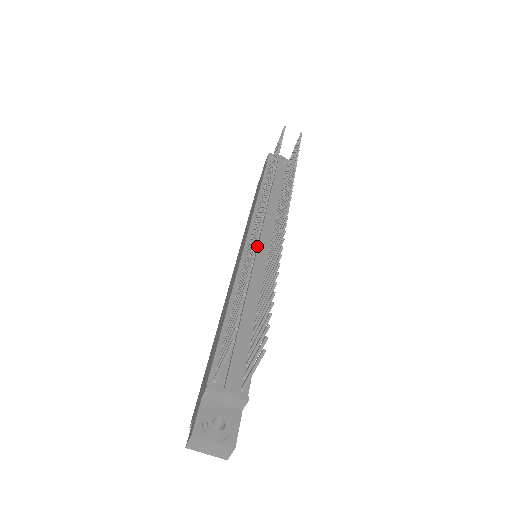
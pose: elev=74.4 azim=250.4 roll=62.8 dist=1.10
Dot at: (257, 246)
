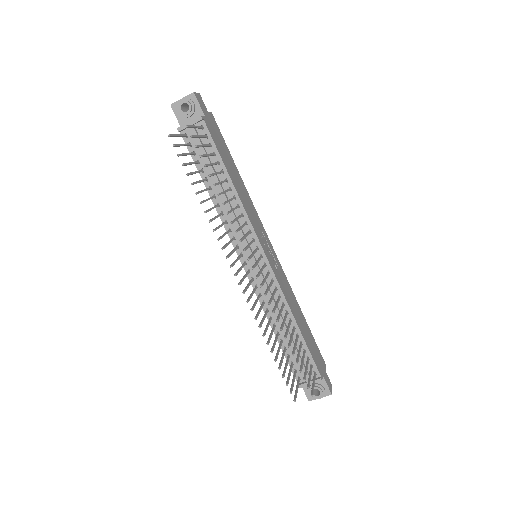
Dot at: (252, 264)
